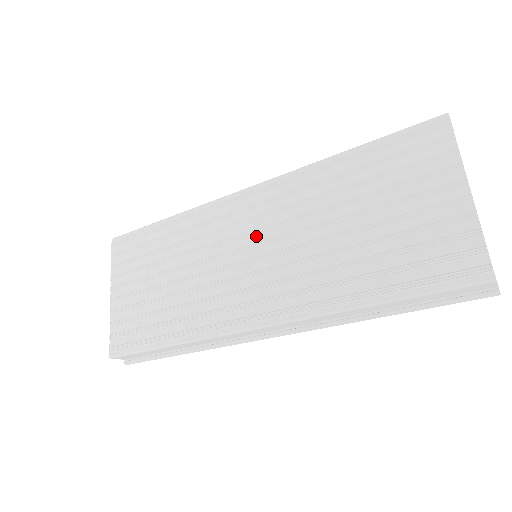
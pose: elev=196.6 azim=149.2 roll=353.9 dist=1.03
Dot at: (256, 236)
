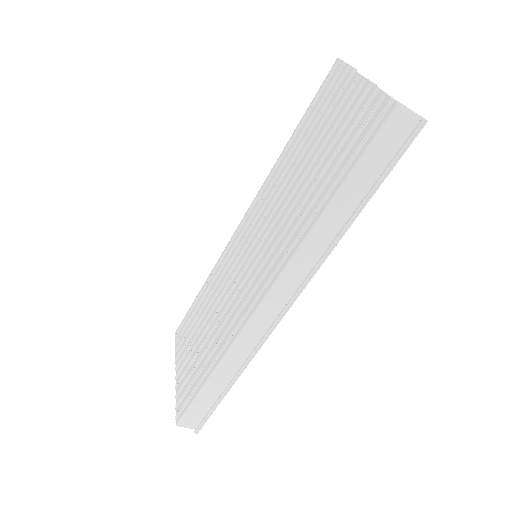
Dot at: (251, 241)
